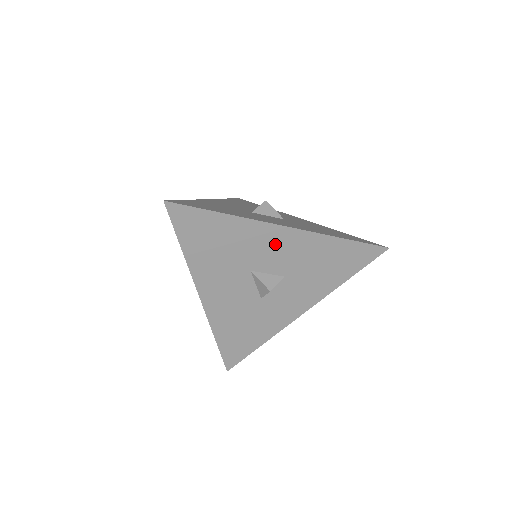
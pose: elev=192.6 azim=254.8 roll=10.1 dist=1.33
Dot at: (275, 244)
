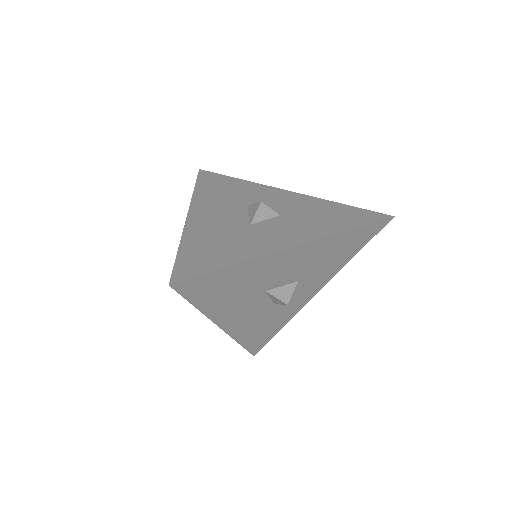
Dot at: (275, 197)
